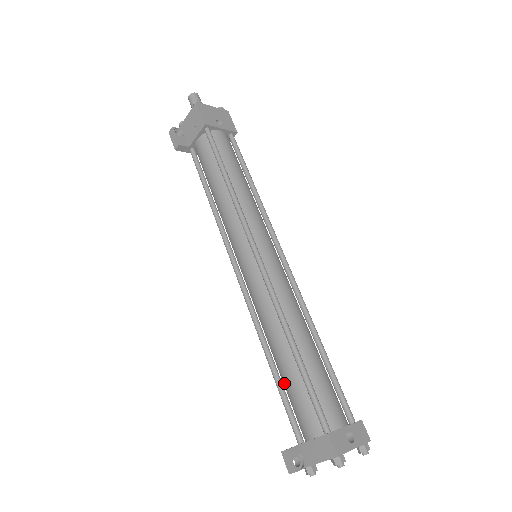
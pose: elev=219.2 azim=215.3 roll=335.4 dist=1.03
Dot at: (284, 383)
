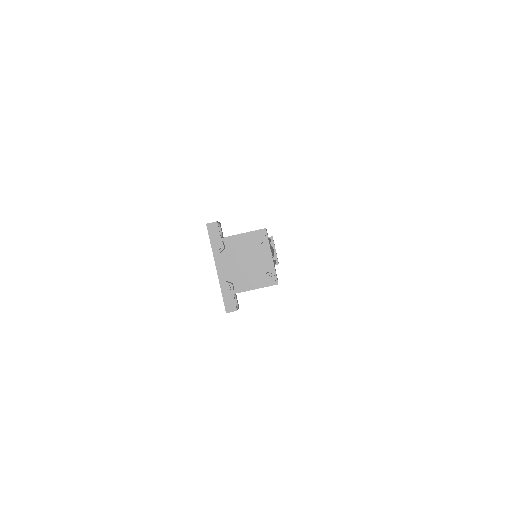
Dot at: occluded
